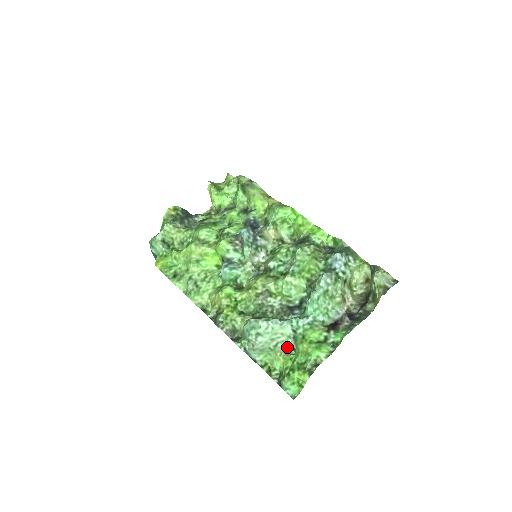
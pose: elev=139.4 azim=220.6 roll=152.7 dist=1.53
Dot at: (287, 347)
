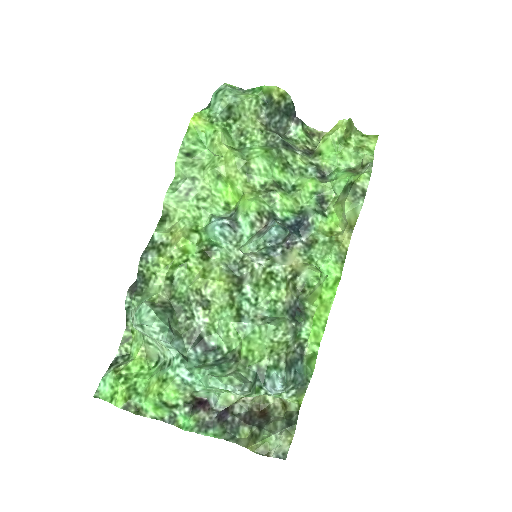
Dot at: (155, 355)
